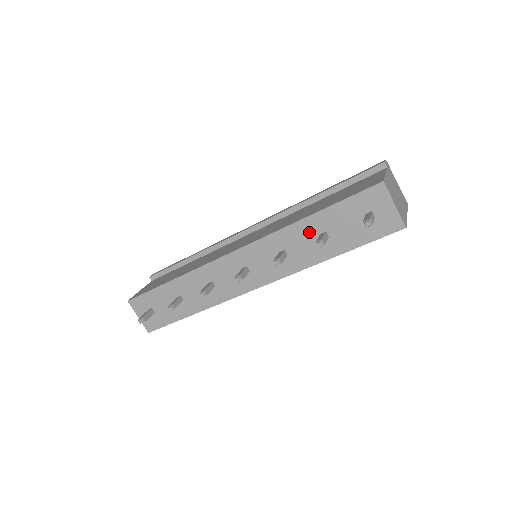
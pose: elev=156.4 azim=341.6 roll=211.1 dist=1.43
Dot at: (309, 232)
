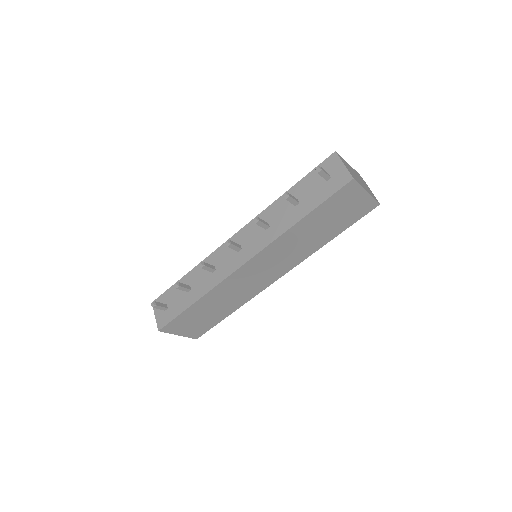
Dot at: (286, 204)
